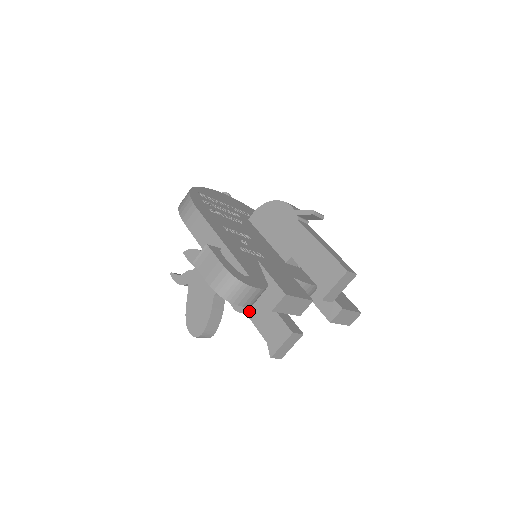
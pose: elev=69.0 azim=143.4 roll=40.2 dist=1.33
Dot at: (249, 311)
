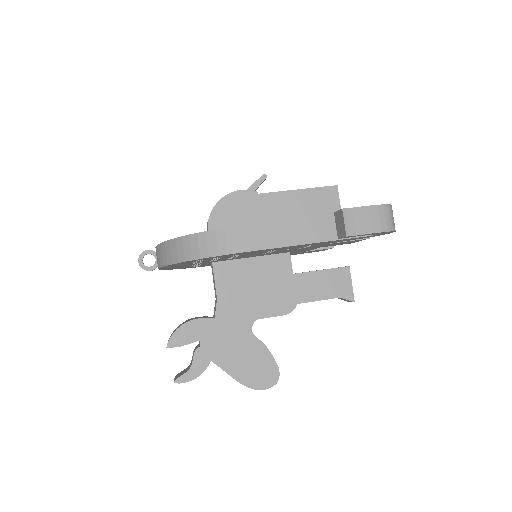
Dot at: (300, 299)
